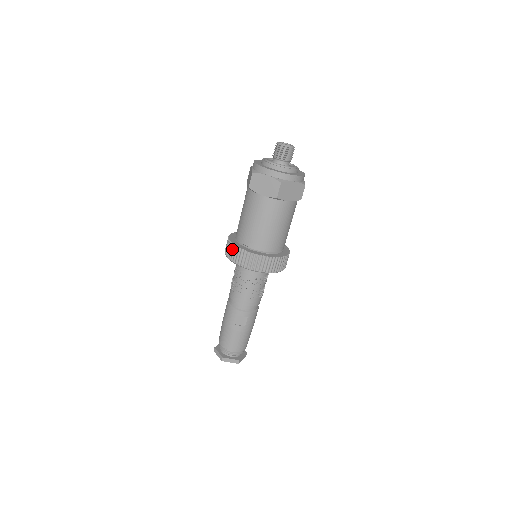
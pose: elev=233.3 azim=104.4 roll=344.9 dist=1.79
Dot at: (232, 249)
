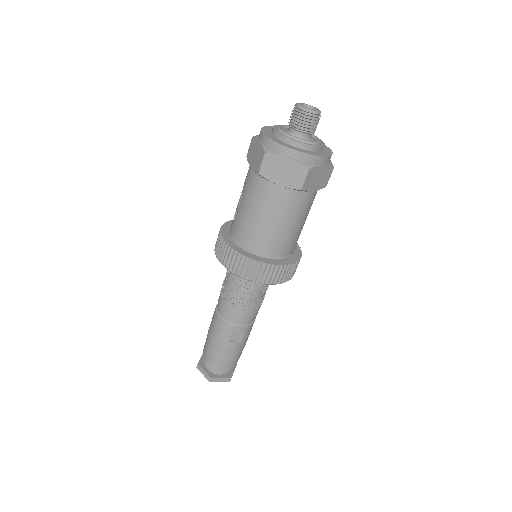
Dot at: (231, 255)
